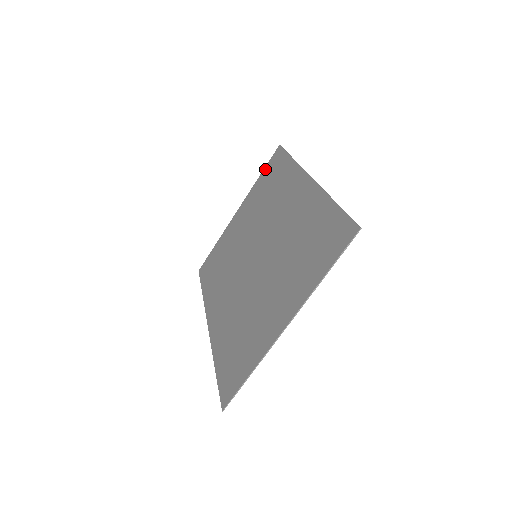
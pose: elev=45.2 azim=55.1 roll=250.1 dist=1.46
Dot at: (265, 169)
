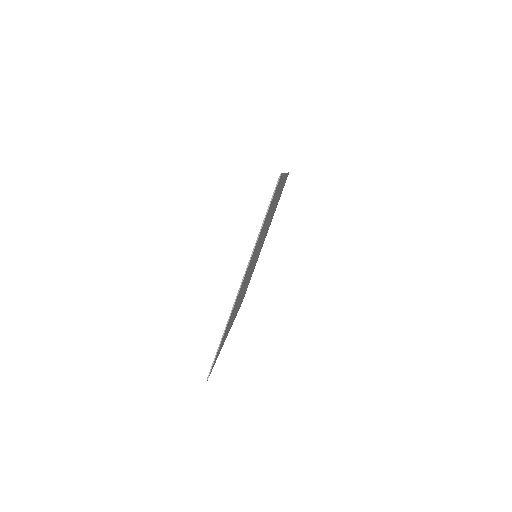
Dot at: occluded
